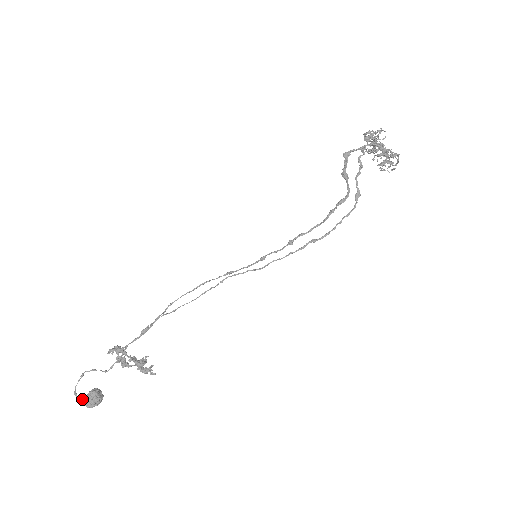
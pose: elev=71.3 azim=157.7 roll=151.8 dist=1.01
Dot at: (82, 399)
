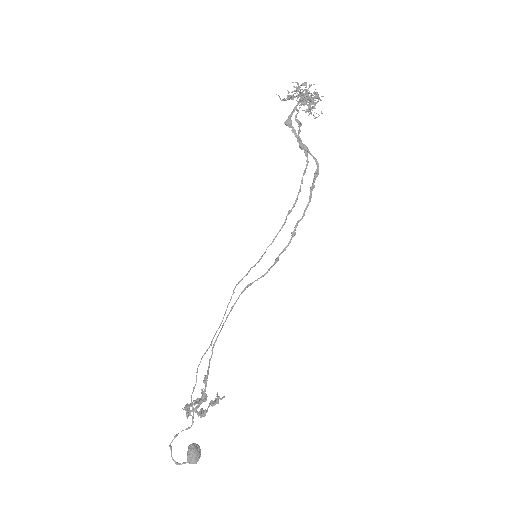
Dot at: (187, 462)
